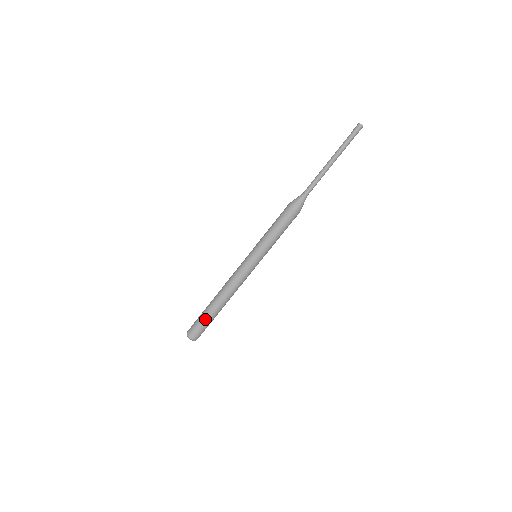
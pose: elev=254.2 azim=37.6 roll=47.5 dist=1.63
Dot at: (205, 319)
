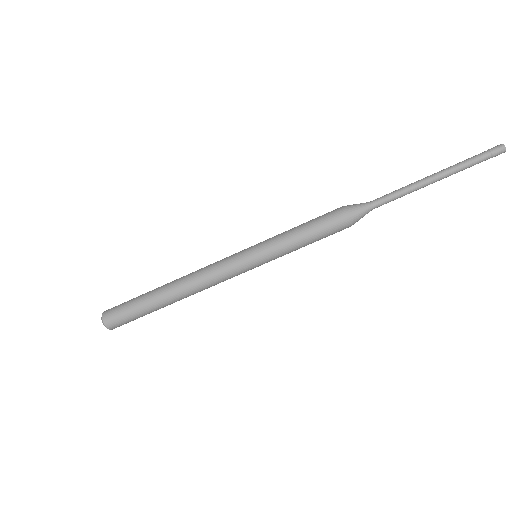
Dot at: (137, 301)
